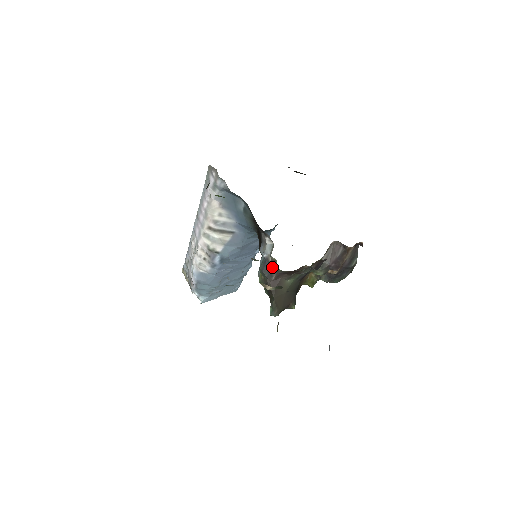
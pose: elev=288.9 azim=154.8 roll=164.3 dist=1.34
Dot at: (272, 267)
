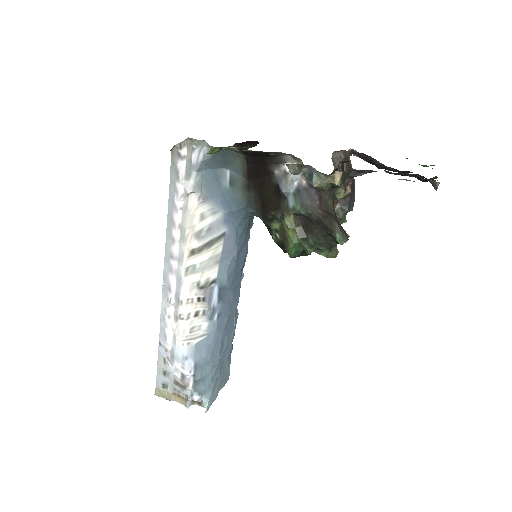
Dot at: (310, 191)
